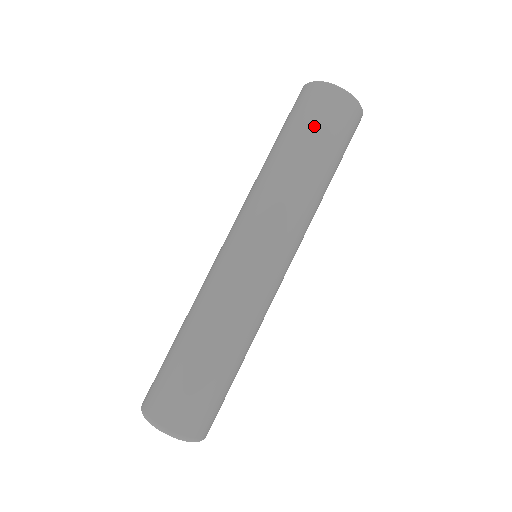
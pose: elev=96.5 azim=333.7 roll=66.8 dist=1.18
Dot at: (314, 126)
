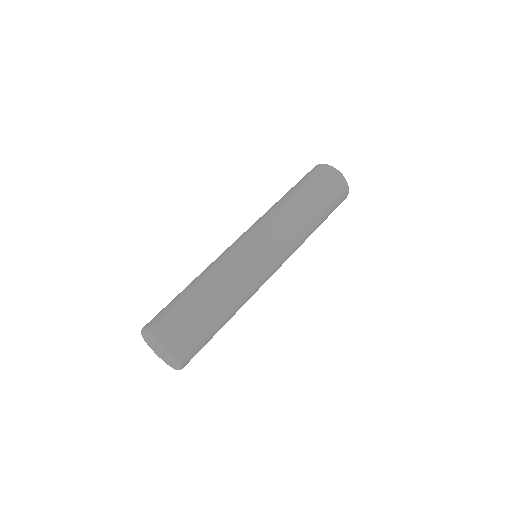
Dot at: (329, 199)
